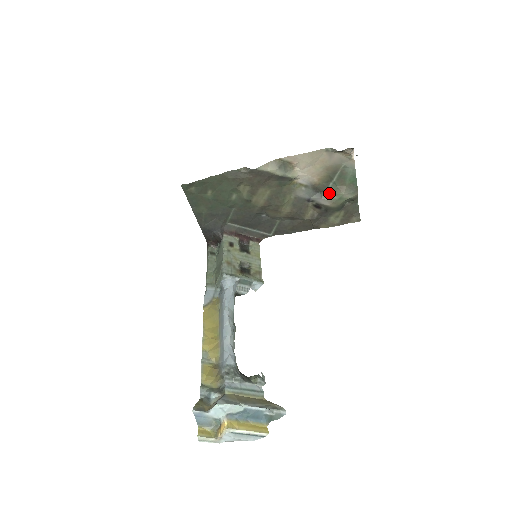
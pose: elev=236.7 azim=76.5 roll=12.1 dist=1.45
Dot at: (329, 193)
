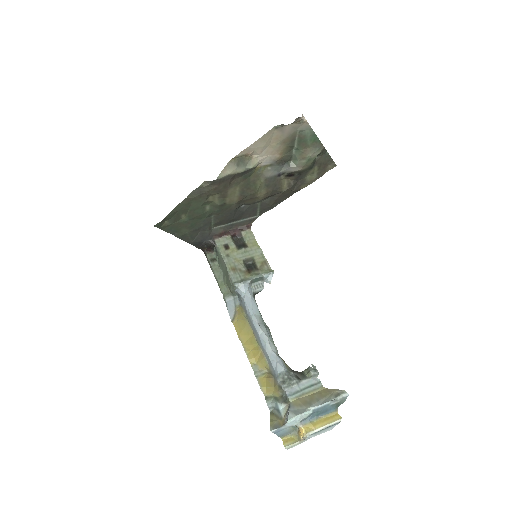
Dot at: (296, 159)
